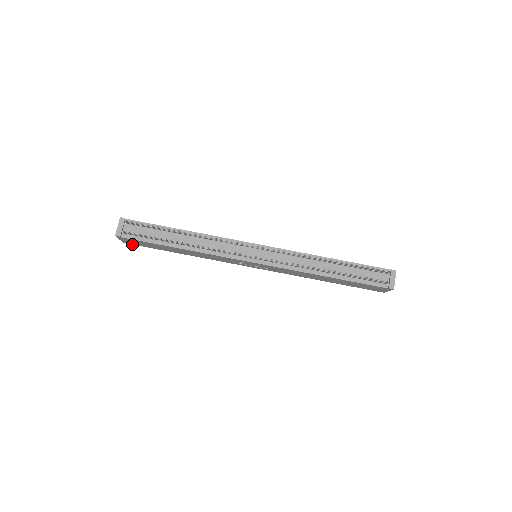
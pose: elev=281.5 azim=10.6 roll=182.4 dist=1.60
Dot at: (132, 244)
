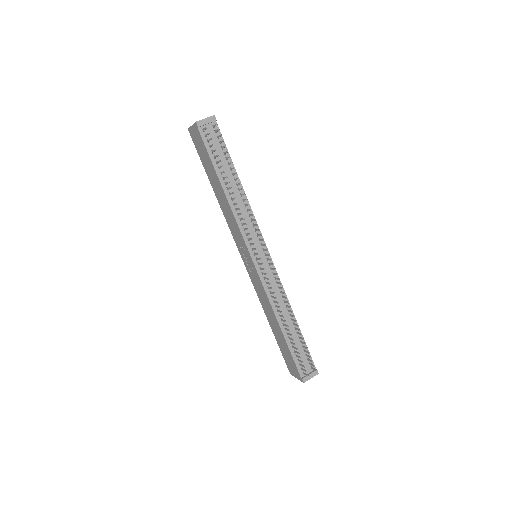
Dot at: (192, 138)
